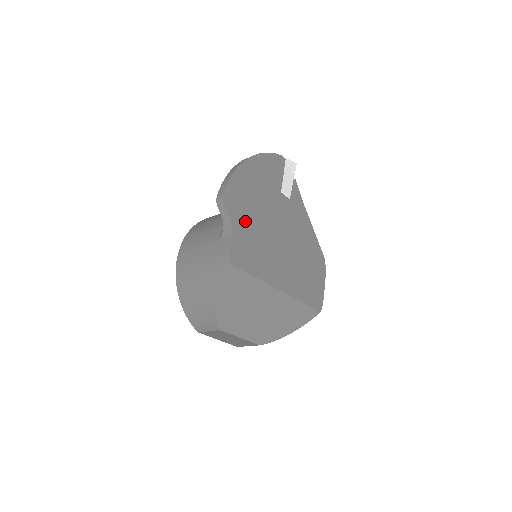
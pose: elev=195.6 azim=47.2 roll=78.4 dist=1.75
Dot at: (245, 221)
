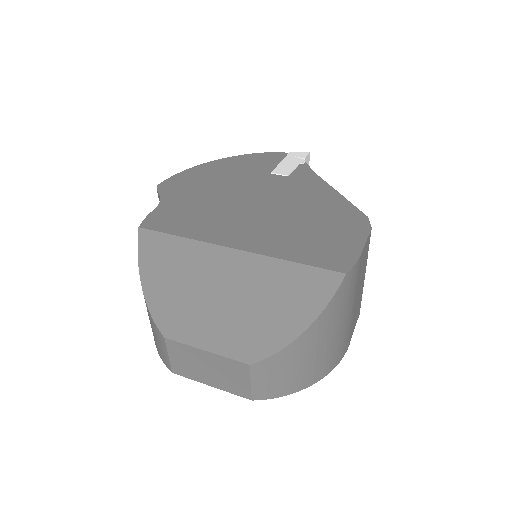
Dot at: (187, 197)
